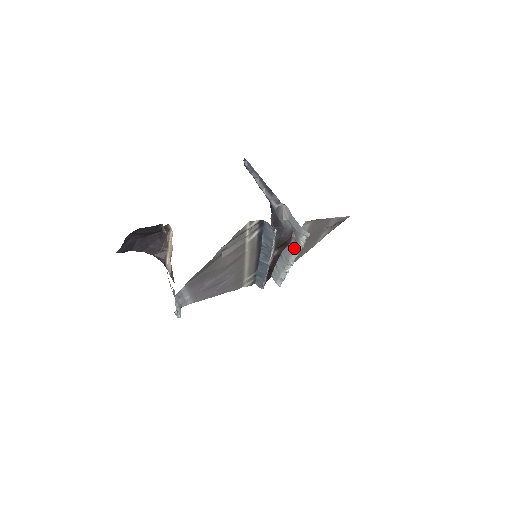
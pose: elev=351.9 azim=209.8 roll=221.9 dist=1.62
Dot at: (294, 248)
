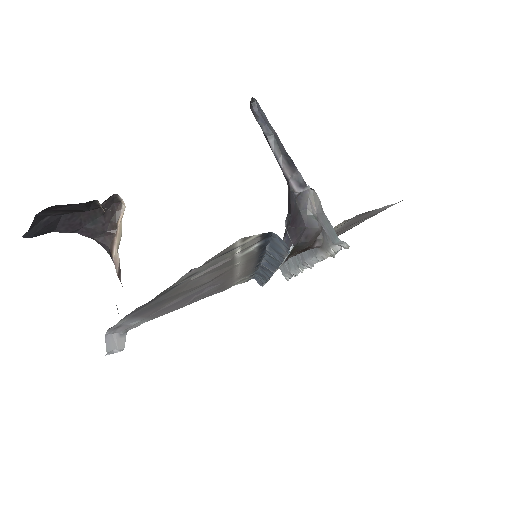
Dot at: (317, 252)
